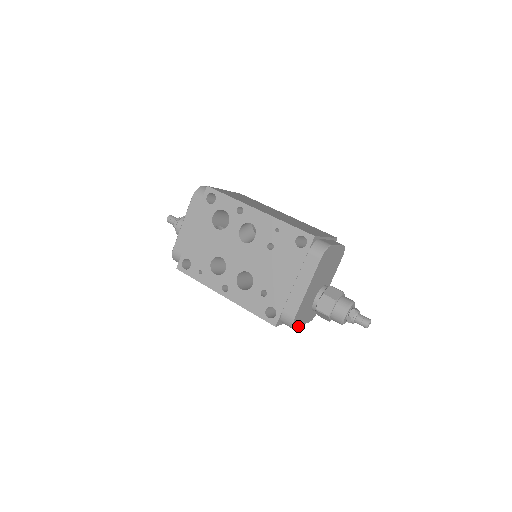
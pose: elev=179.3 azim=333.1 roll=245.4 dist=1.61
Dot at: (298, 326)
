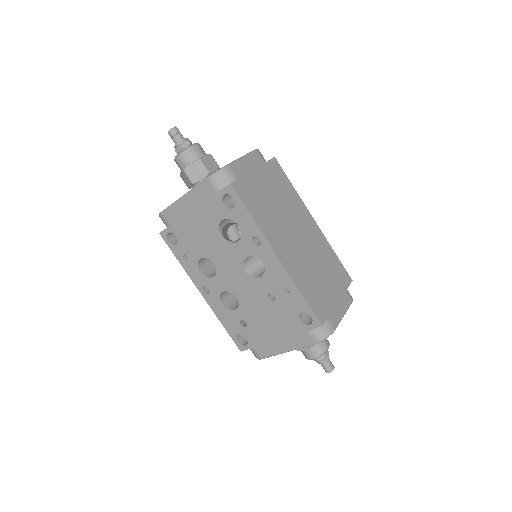
Dot at: occluded
